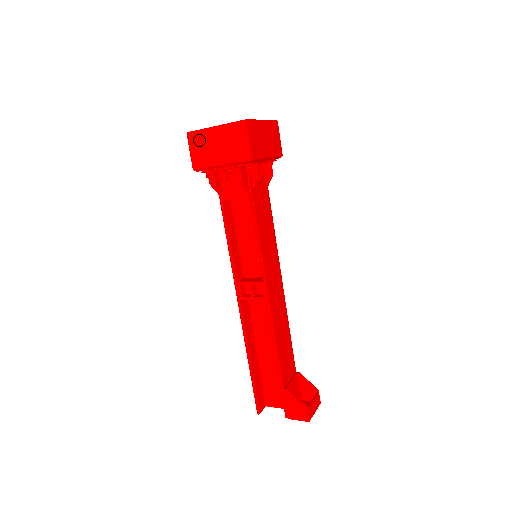
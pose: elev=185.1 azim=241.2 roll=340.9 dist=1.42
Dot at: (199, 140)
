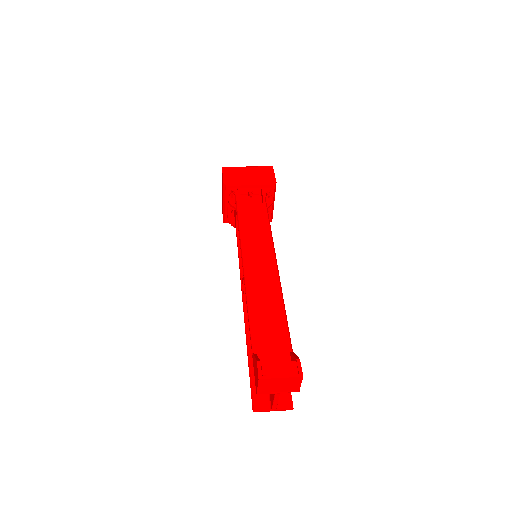
Dot at: occluded
